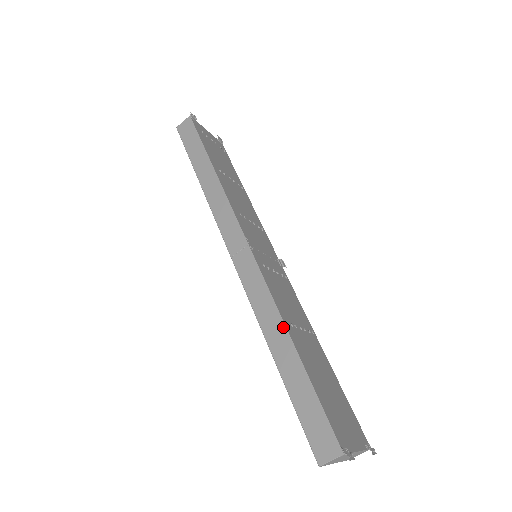
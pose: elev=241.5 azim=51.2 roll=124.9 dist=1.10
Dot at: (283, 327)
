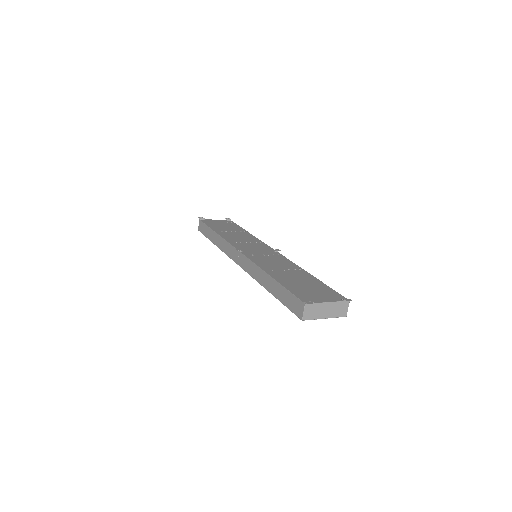
Dot at: (264, 273)
